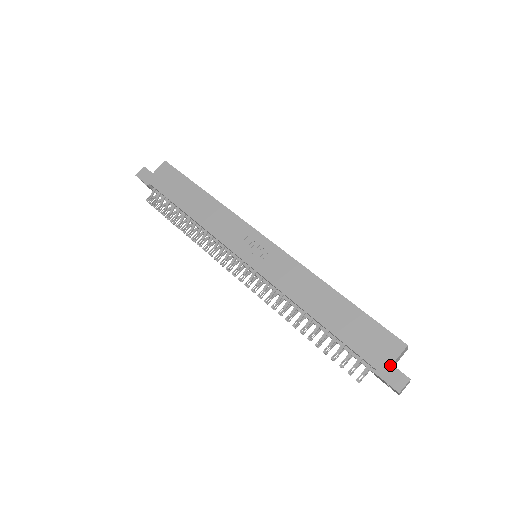
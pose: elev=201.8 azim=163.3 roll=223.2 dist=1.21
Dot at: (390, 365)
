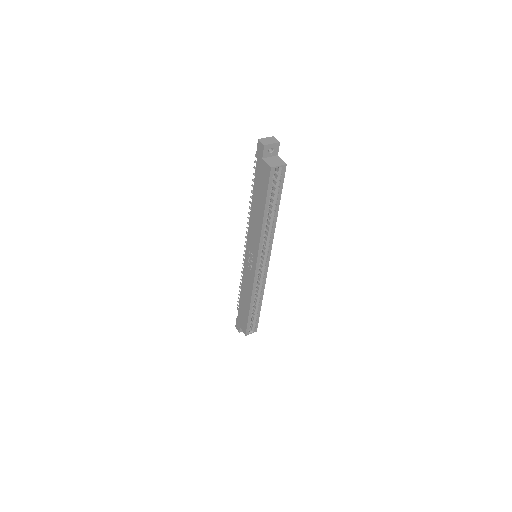
Dot at: (239, 326)
